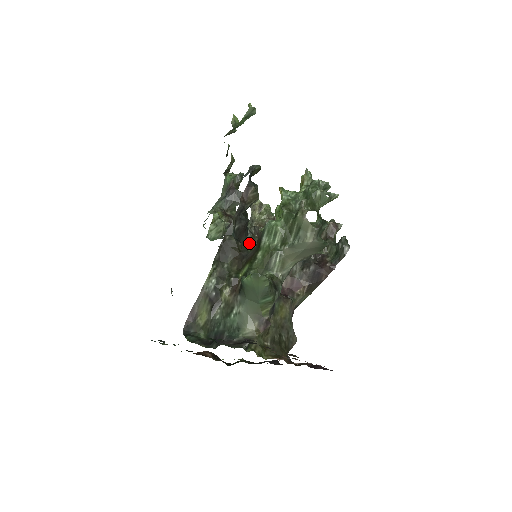
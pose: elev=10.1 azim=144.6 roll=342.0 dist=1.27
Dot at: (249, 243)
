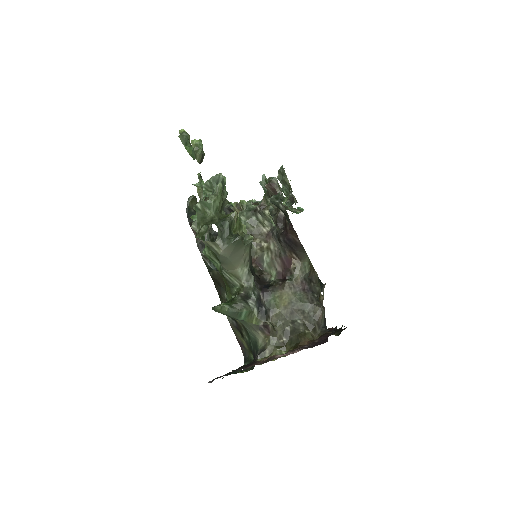
Dot at: occluded
